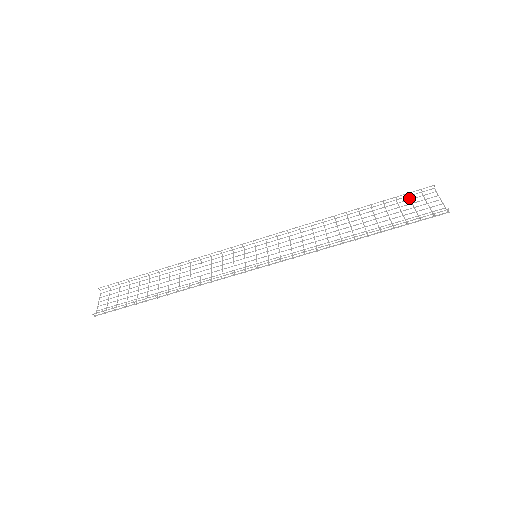
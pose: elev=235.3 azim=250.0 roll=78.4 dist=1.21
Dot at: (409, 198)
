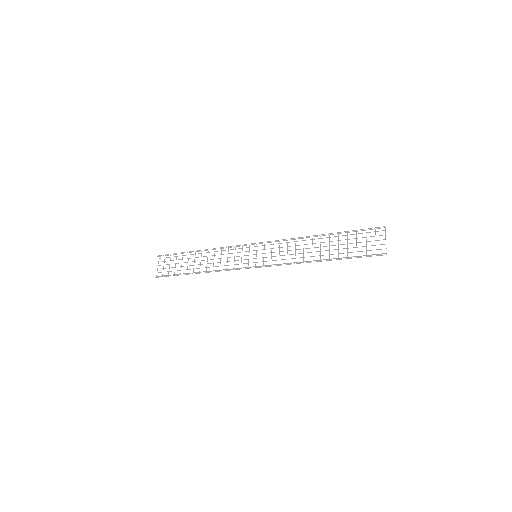
Dot at: occluded
